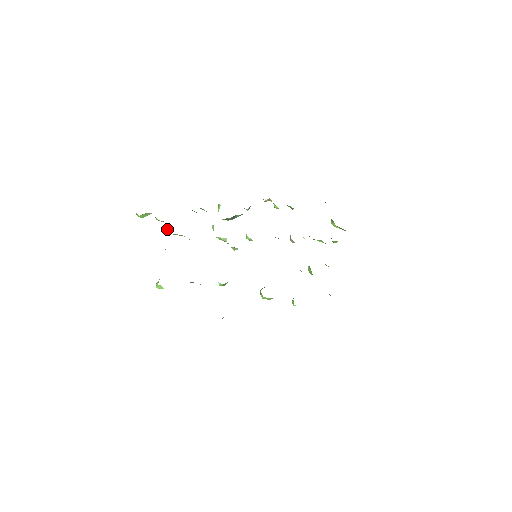
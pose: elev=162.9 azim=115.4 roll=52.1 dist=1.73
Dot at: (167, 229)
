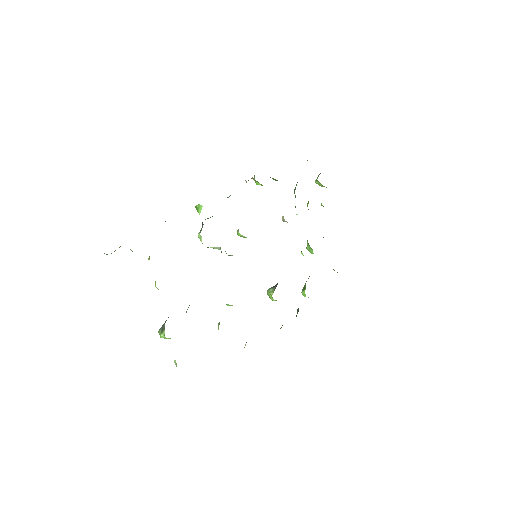
Dot at: occluded
